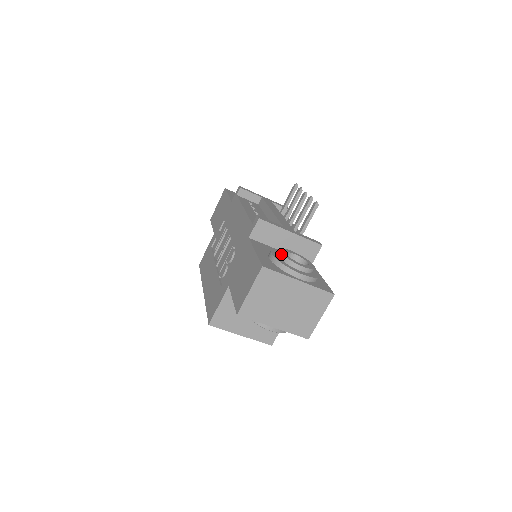
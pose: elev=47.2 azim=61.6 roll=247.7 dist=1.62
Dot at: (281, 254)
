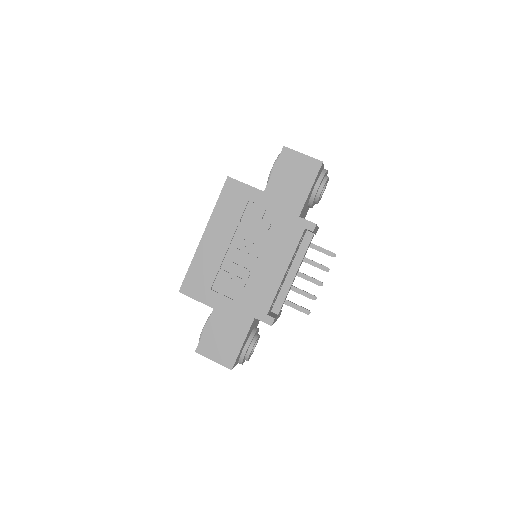
Dot at: occluded
